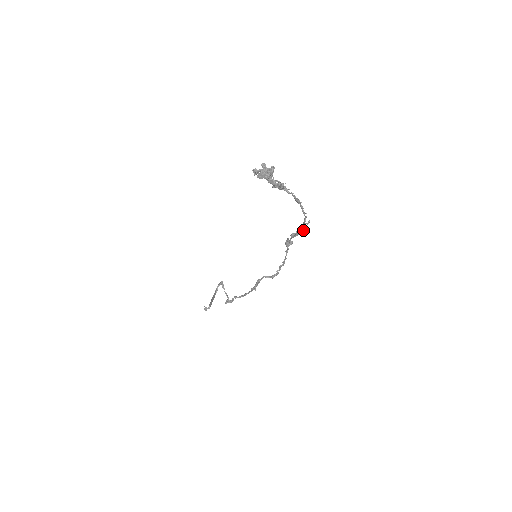
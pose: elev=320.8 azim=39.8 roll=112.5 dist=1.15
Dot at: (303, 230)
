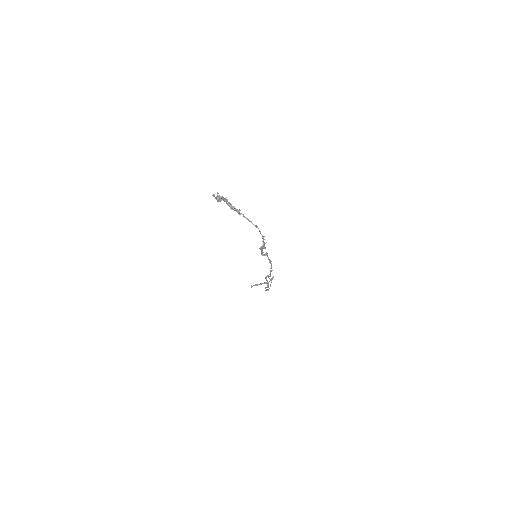
Dot at: (263, 247)
